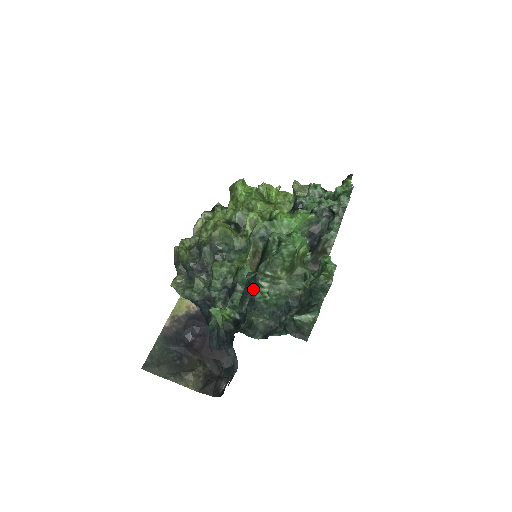
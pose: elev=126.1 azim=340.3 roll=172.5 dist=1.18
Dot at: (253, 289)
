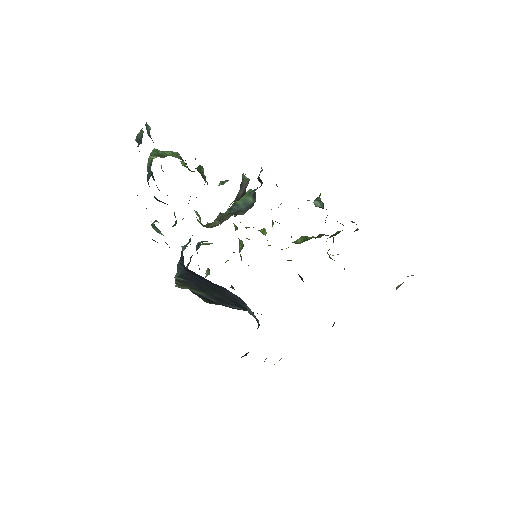
Dot at: occluded
